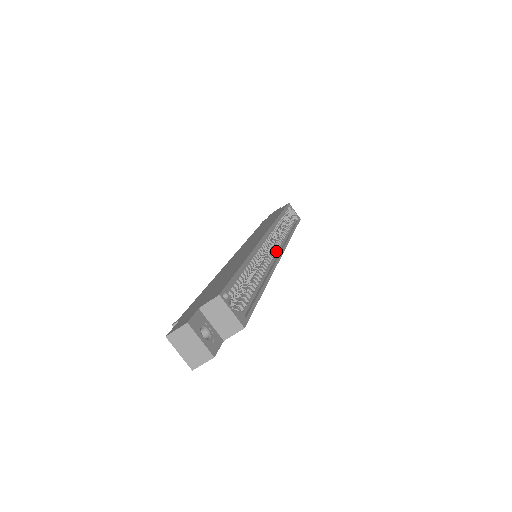
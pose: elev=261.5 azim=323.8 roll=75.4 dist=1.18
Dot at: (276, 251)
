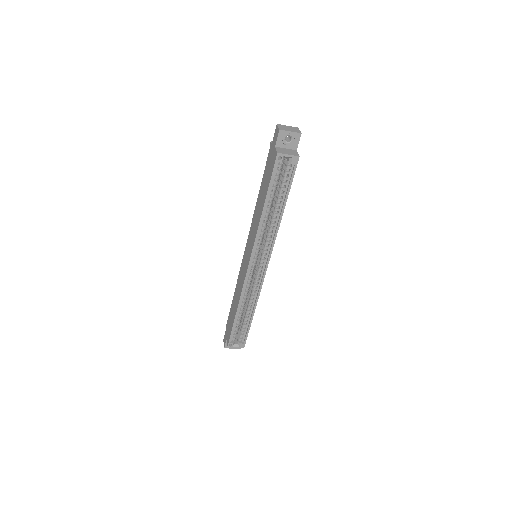
Dot at: (263, 265)
